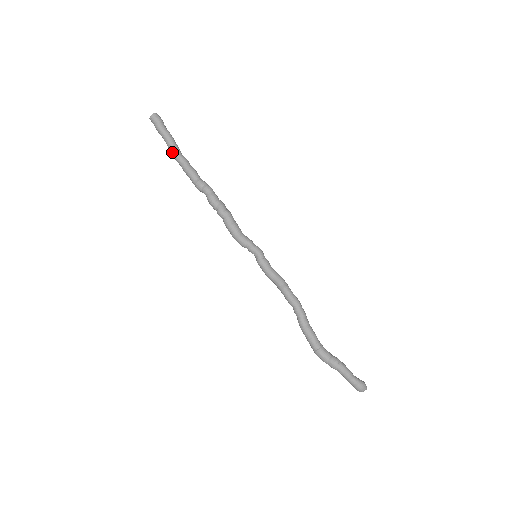
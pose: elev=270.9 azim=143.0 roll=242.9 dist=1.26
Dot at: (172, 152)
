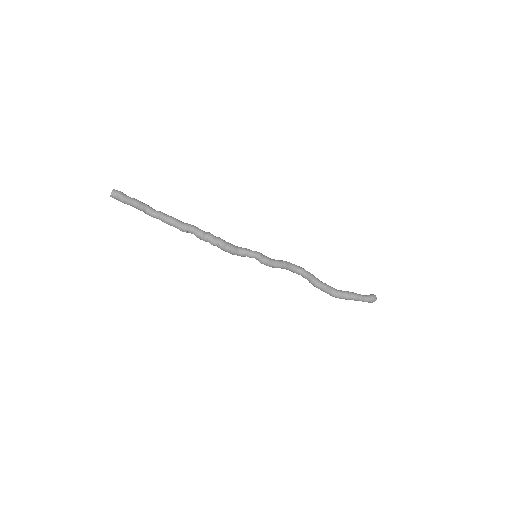
Dot at: occluded
